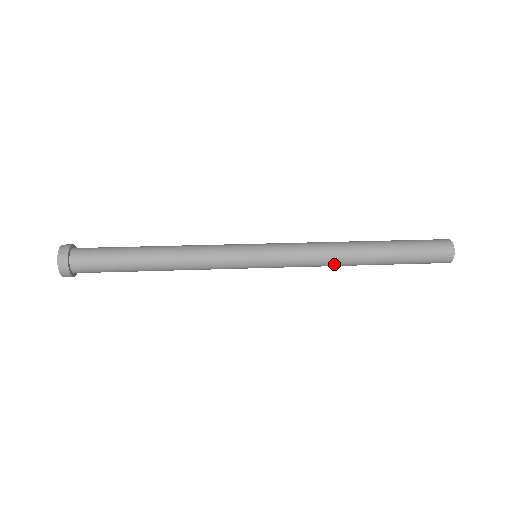
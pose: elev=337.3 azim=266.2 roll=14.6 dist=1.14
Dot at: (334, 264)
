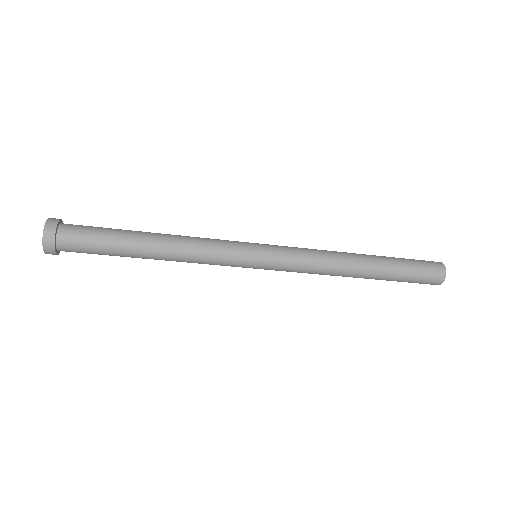
Dot at: (336, 260)
